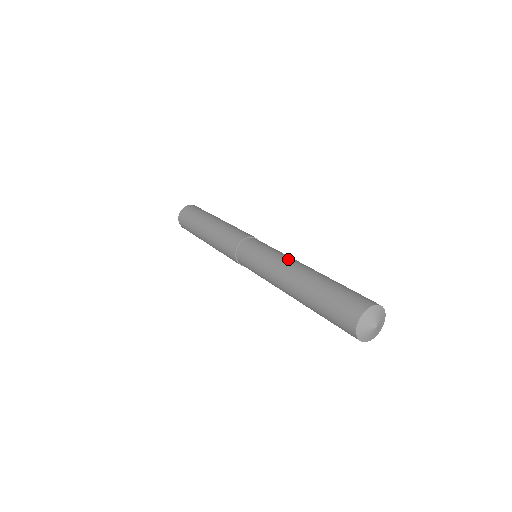
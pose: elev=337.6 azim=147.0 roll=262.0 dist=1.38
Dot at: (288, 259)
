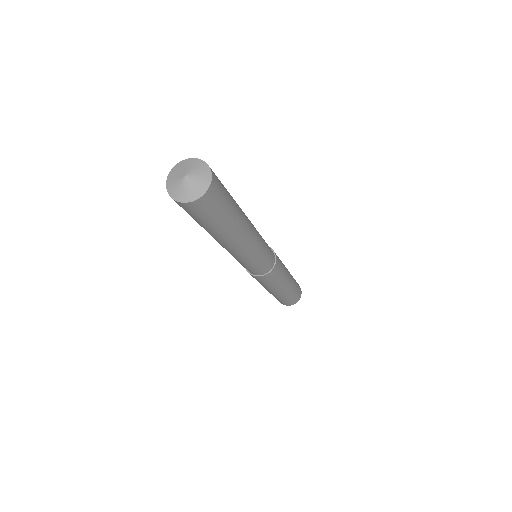
Dot at: occluded
